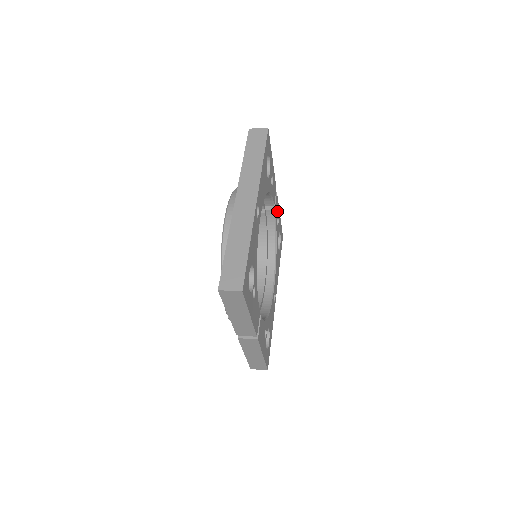
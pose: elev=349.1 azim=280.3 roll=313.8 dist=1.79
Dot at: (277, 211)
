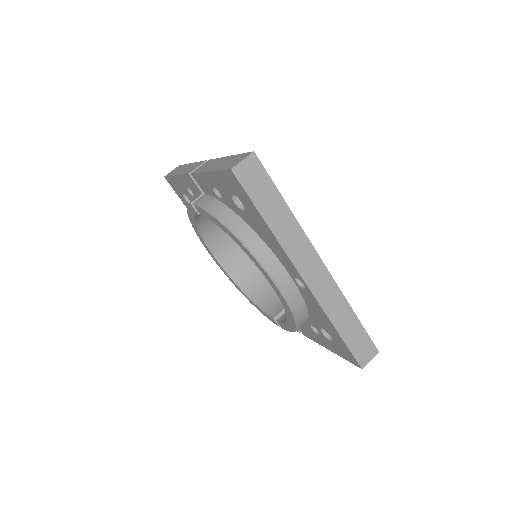
Dot at: occluded
